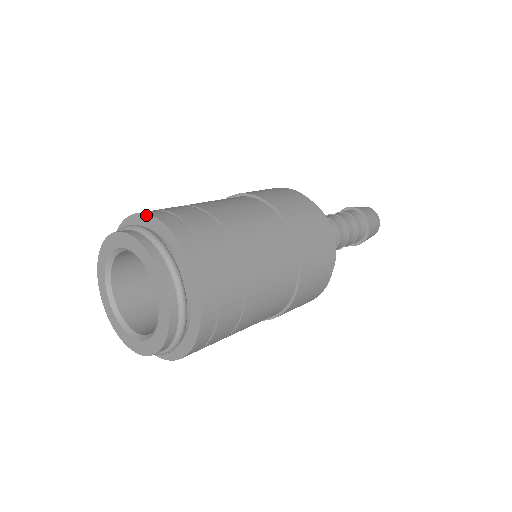
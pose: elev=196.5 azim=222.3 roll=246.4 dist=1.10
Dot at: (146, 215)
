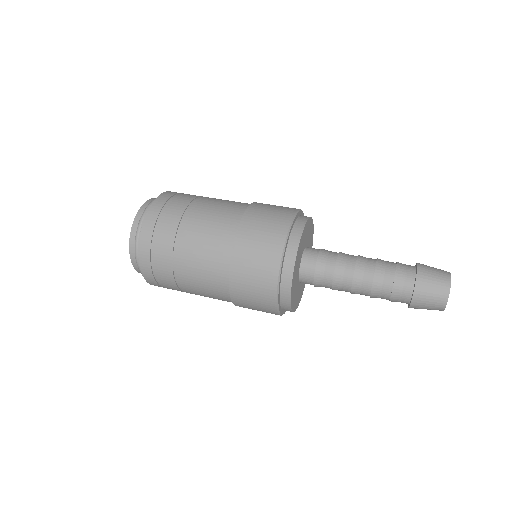
Dot at: (155, 200)
